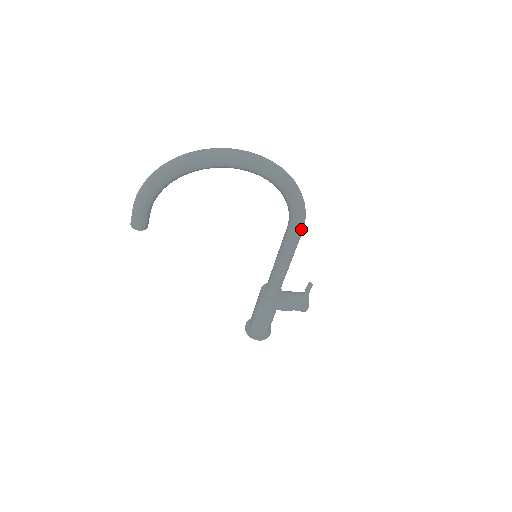
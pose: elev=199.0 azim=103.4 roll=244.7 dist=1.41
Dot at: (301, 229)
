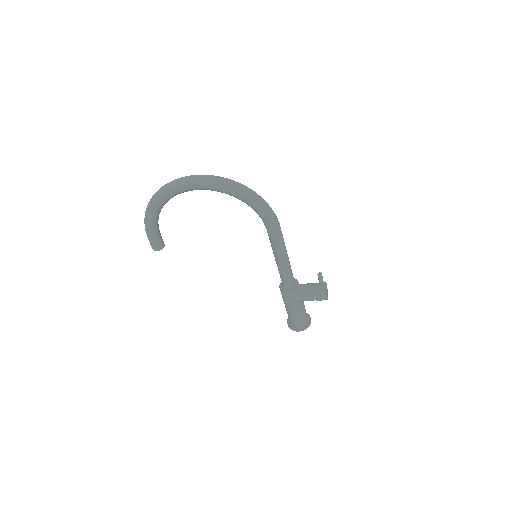
Dot at: (274, 226)
